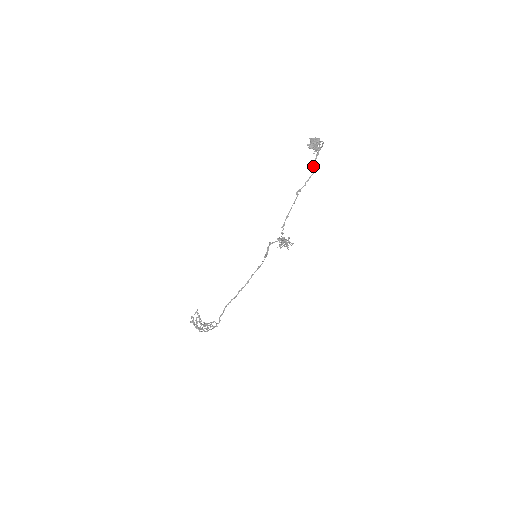
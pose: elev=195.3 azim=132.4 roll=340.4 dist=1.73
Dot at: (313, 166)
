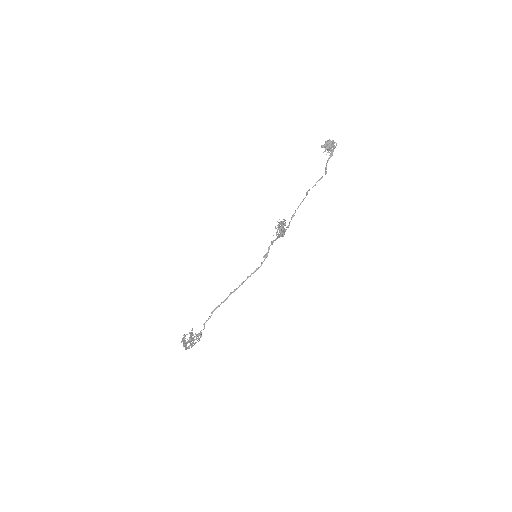
Dot at: (326, 168)
